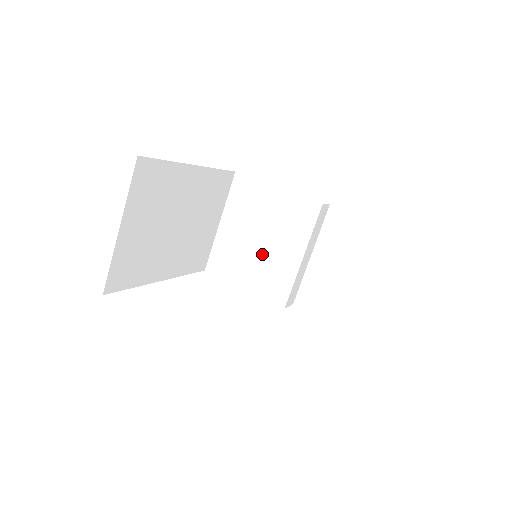
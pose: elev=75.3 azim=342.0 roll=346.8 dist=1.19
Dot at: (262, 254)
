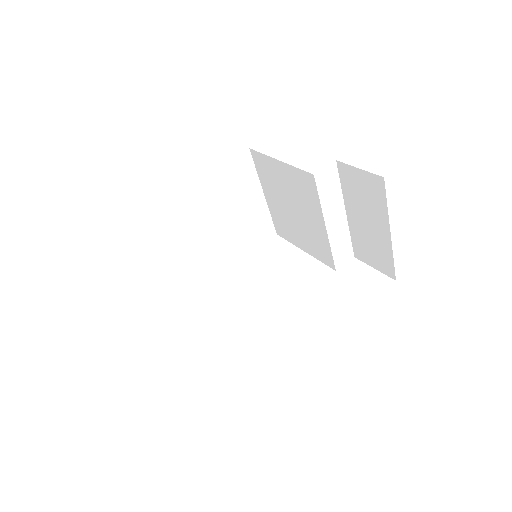
Dot at: (300, 222)
